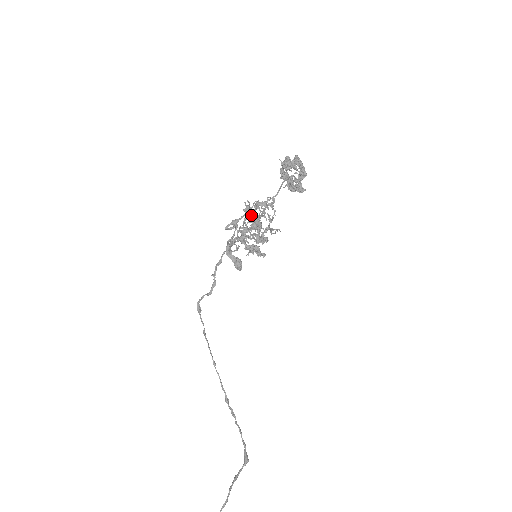
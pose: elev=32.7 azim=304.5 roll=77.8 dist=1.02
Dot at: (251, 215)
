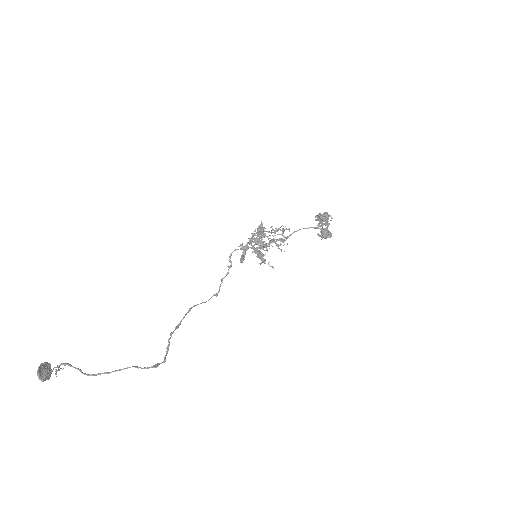
Dot at: (259, 228)
